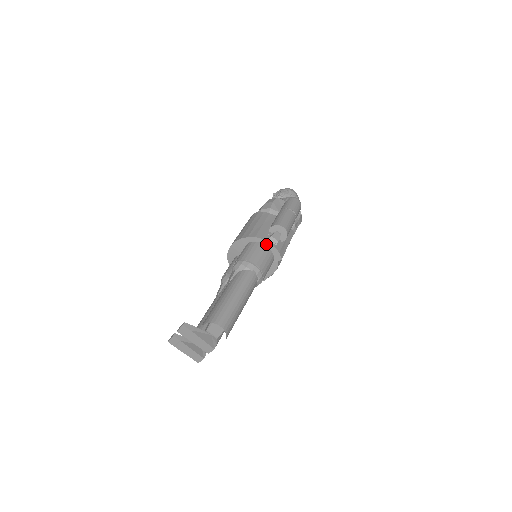
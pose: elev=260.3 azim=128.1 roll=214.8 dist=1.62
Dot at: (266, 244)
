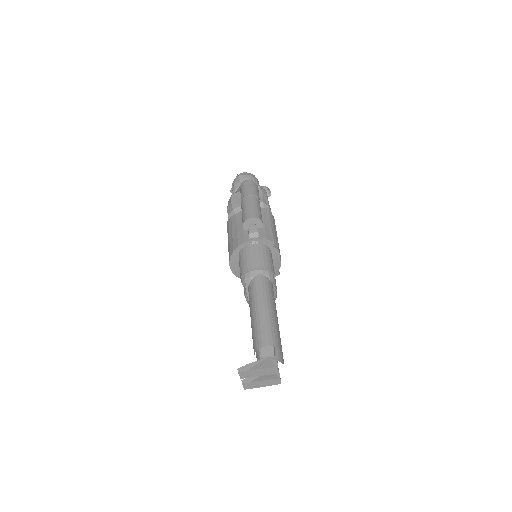
Dot at: (251, 243)
